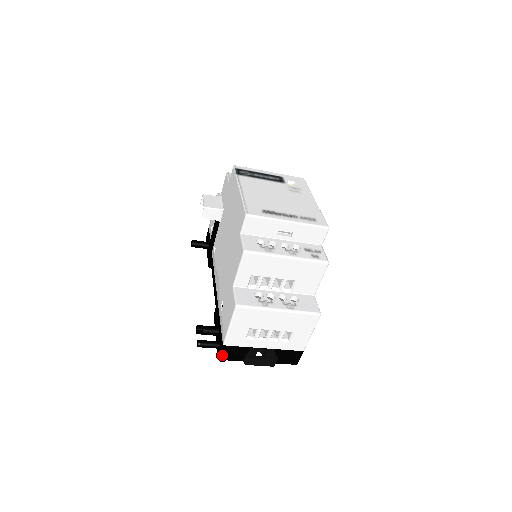
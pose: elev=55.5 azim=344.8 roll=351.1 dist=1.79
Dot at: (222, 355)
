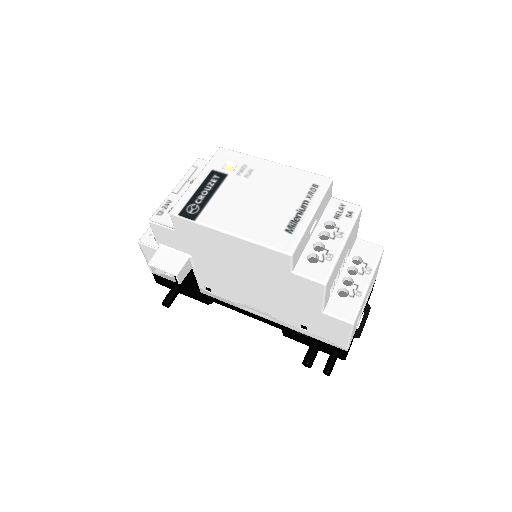
Dot at: (346, 356)
